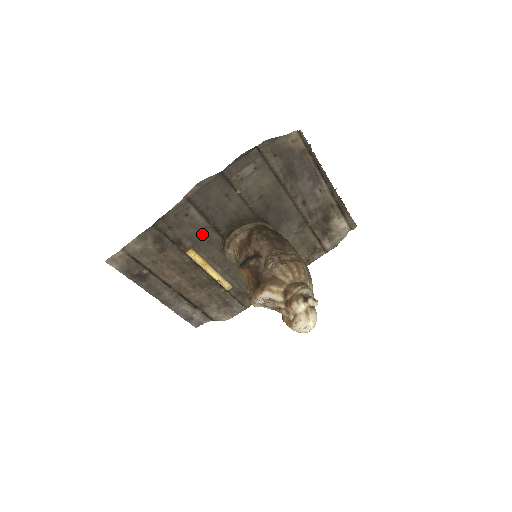
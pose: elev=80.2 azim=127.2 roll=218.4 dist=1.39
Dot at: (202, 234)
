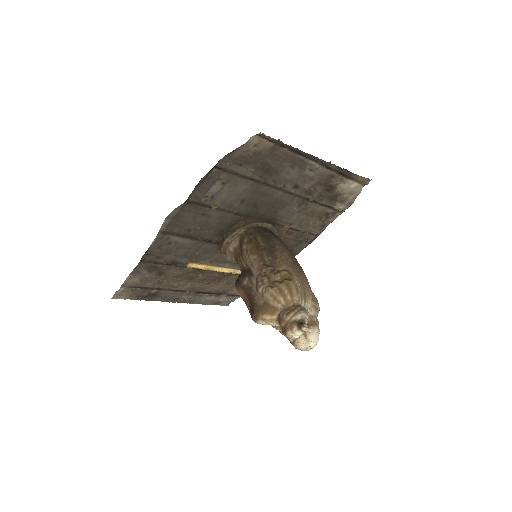
Dot at: (194, 249)
